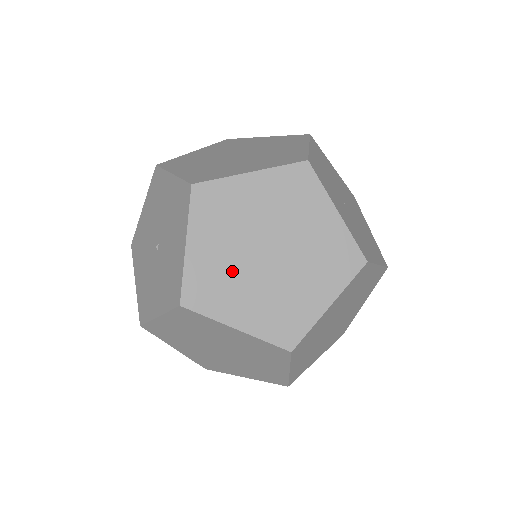
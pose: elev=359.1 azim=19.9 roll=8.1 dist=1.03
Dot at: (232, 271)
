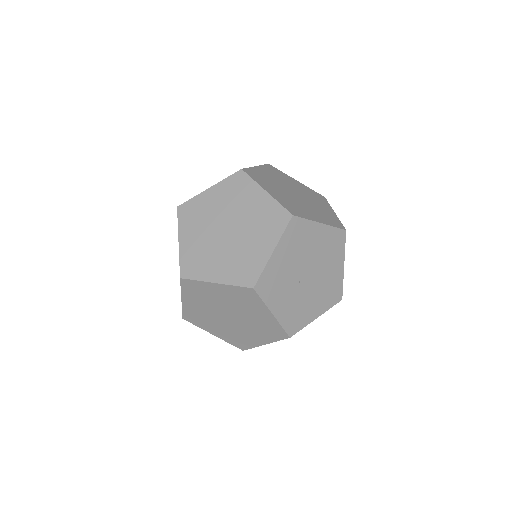
Dot at: (209, 316)
